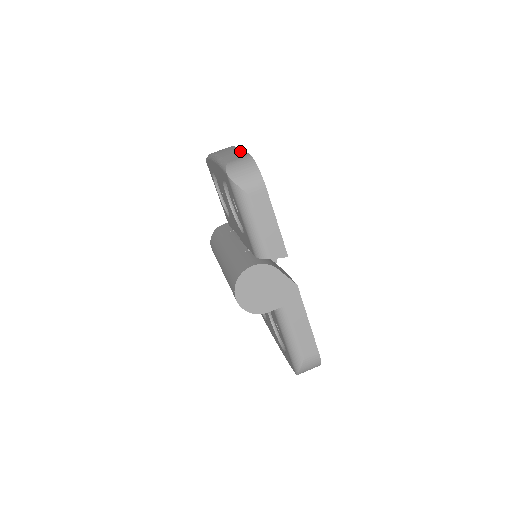
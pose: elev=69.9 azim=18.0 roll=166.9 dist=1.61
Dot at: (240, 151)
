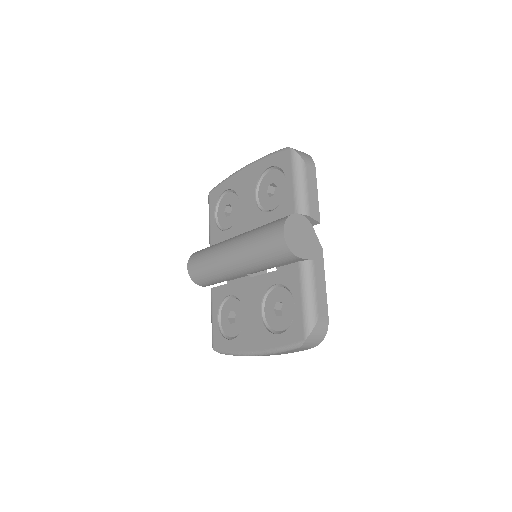
Dot at: occluded
